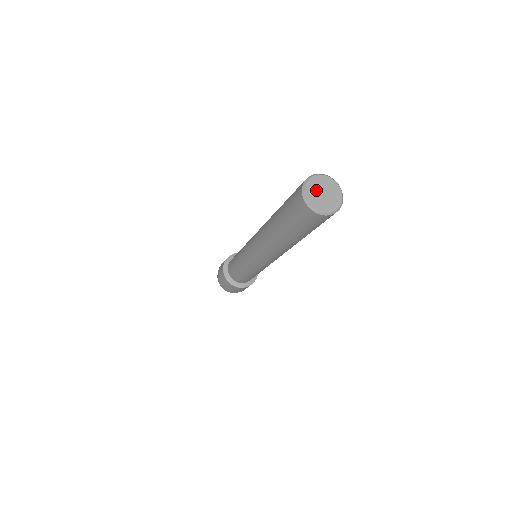
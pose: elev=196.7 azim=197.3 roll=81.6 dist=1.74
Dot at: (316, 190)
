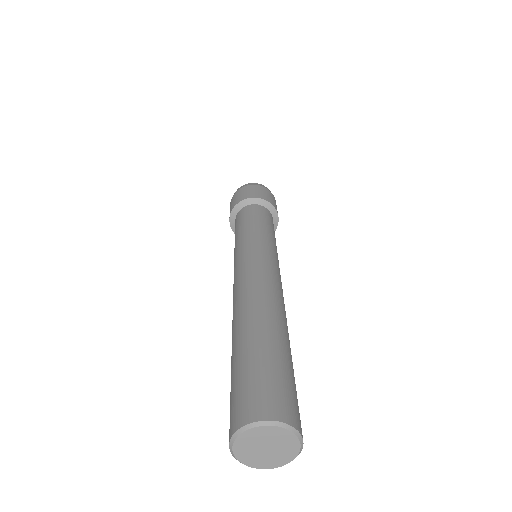
Dot at: (254, 453)
